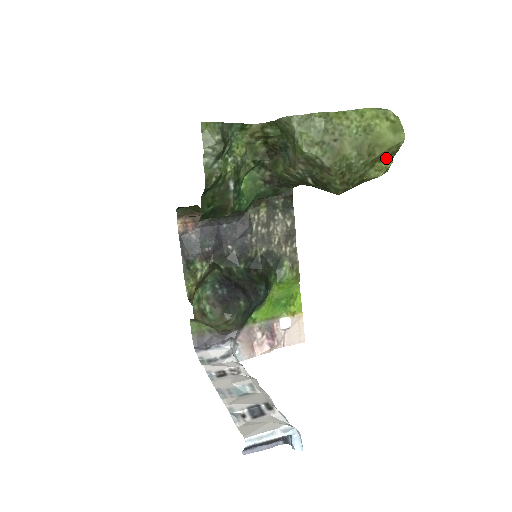
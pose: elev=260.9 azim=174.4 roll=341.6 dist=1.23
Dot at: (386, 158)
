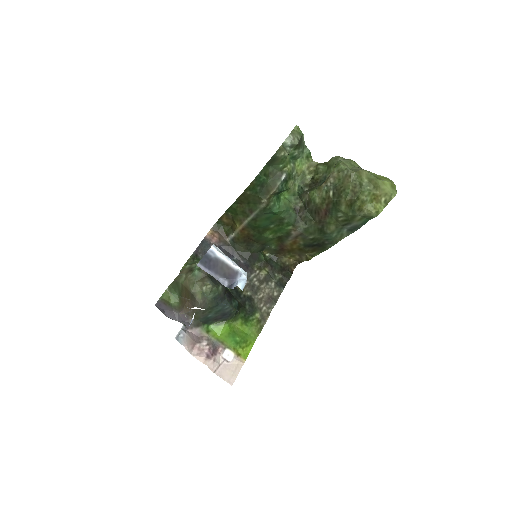
Dot at: (381, 203)
